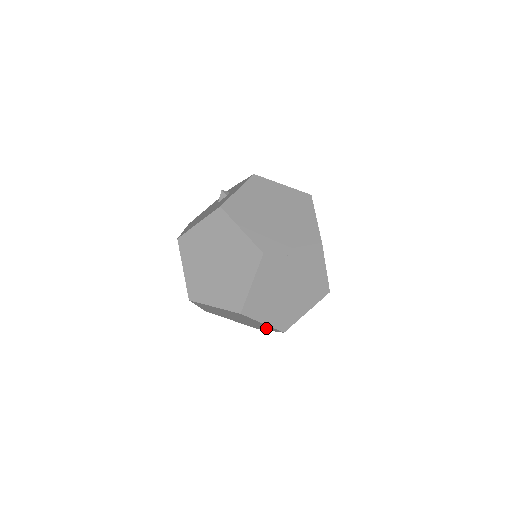
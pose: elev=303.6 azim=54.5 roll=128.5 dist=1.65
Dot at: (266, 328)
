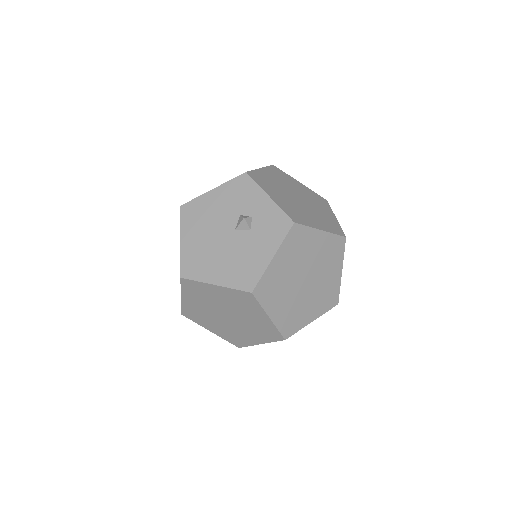
Dot at: occluded
